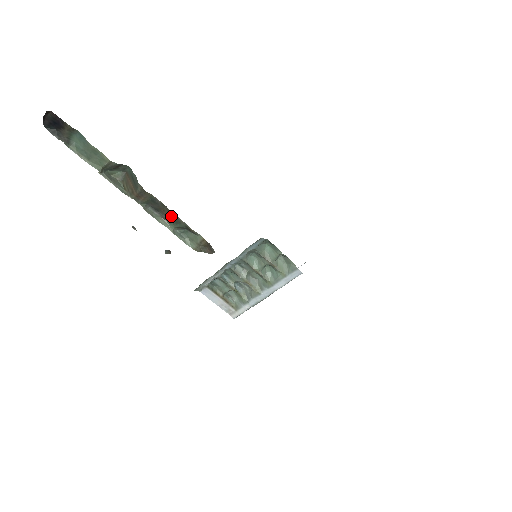
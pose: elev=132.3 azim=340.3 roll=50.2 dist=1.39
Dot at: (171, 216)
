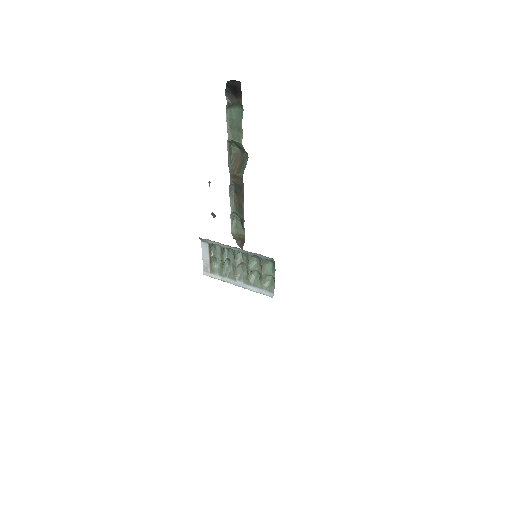
Dot at: (241, 205)
